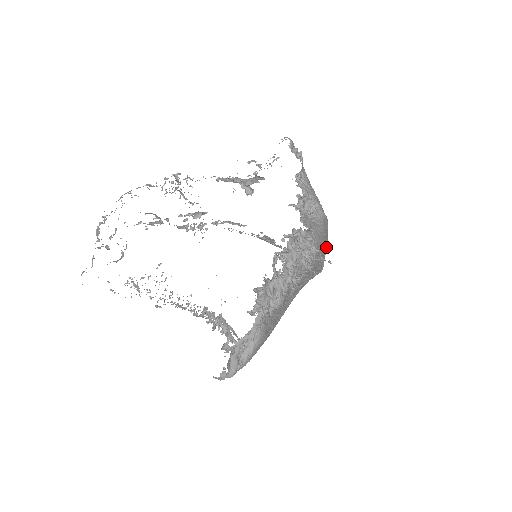
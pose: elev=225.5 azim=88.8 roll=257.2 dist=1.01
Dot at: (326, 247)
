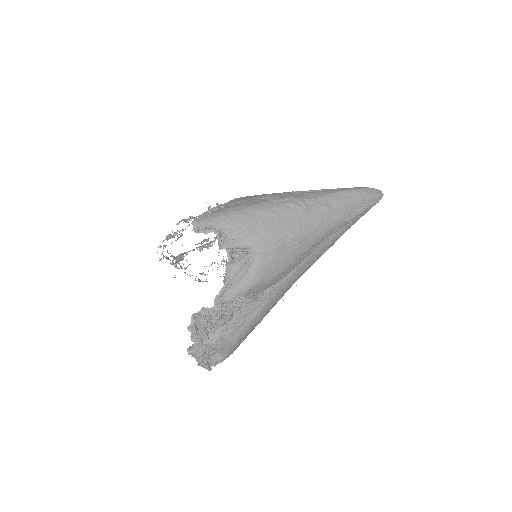
Dot at: (283, 262)
